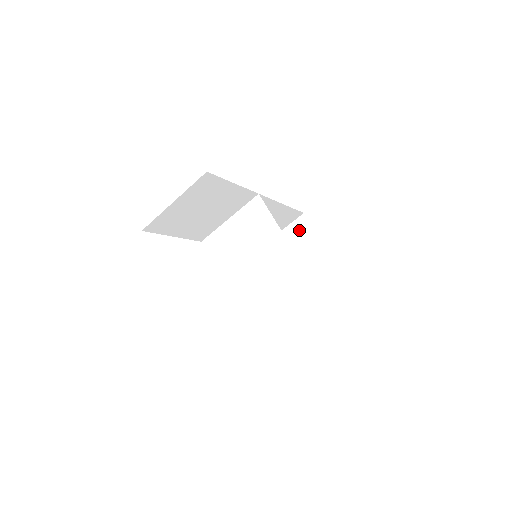
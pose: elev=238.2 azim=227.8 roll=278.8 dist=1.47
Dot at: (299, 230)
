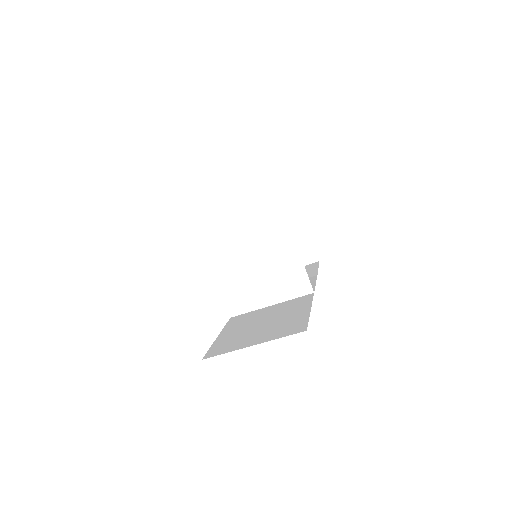
Dot at: (282, 200)
